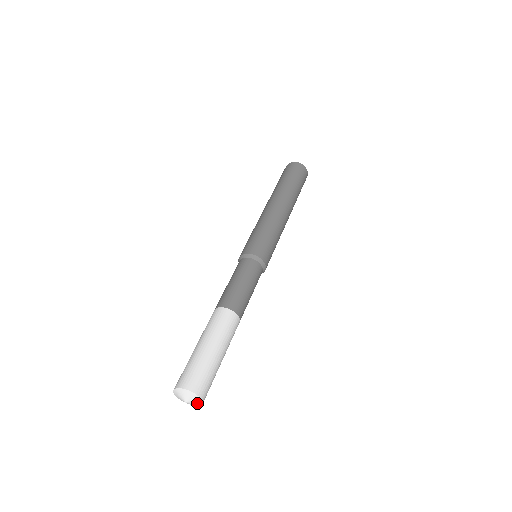
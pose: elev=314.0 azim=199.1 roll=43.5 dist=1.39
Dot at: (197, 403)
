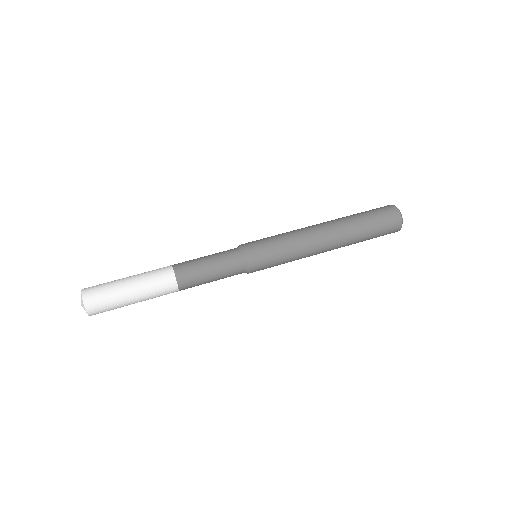
Dot at: occluded
